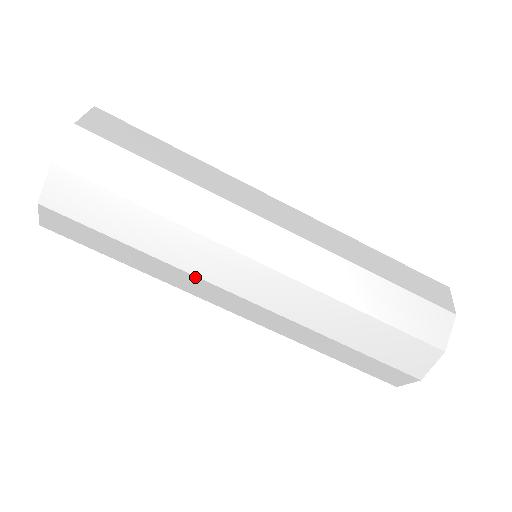
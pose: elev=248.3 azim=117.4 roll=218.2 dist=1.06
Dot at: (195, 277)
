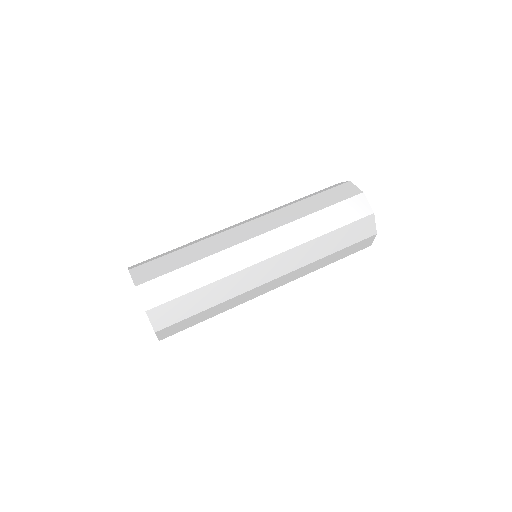
Dot at: (238, 273)
